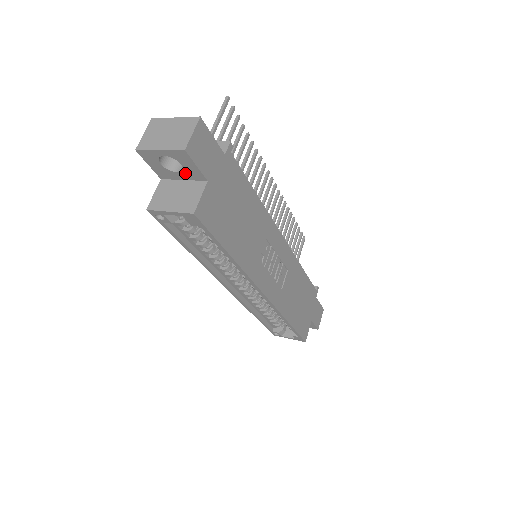
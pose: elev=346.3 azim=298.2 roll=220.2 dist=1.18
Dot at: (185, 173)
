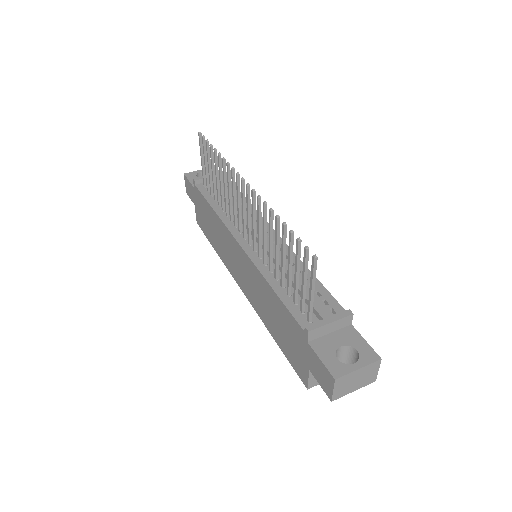
Dot at: occluded
